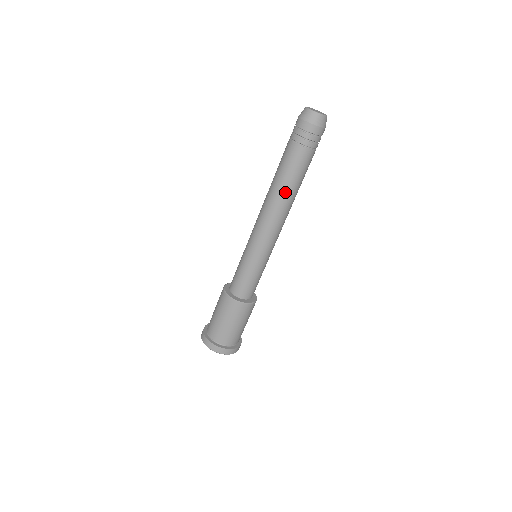
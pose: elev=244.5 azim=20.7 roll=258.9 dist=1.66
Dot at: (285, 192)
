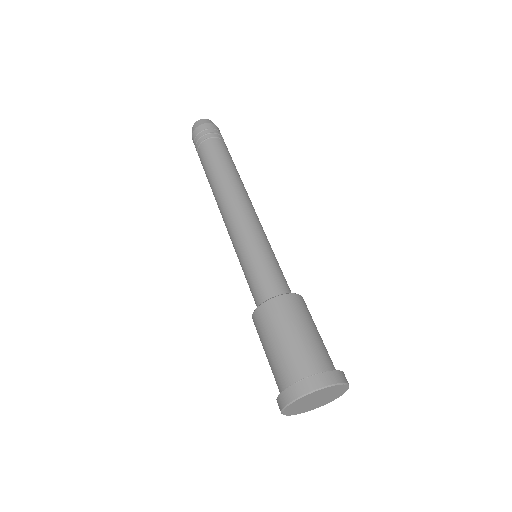
Dot at: (224, 174)
